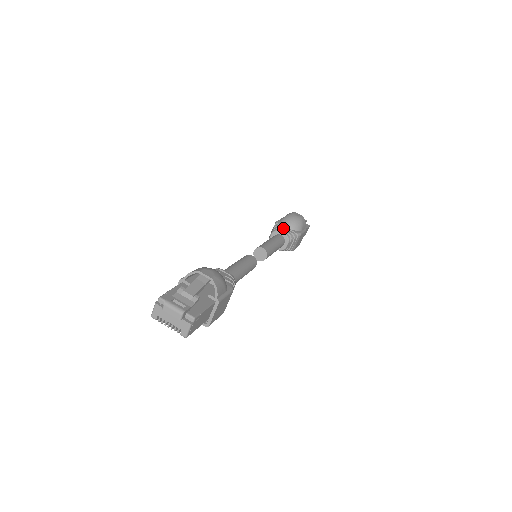
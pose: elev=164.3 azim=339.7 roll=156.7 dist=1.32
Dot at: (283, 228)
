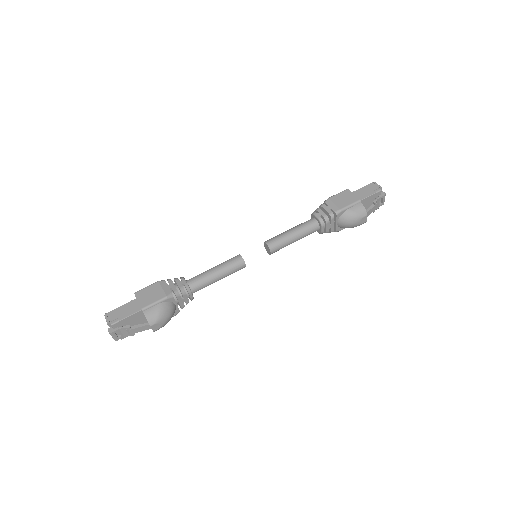
Dot at: (331, 224)
